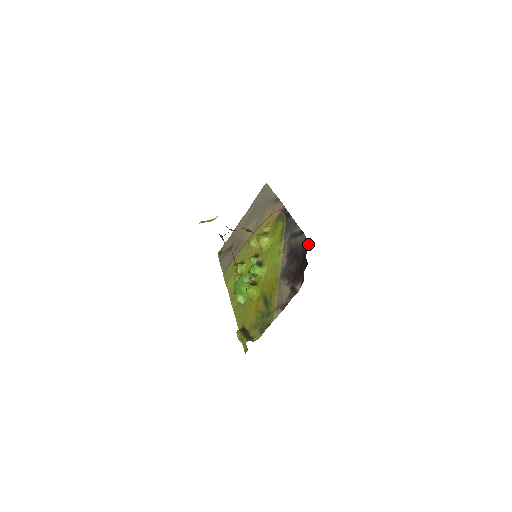
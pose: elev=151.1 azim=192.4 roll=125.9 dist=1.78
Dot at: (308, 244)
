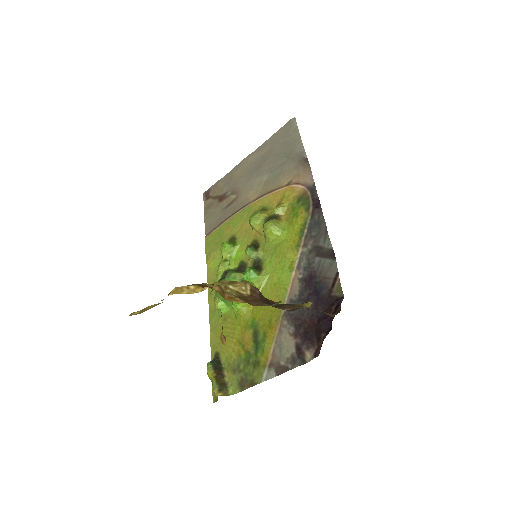
Dot at: (339, 290)
